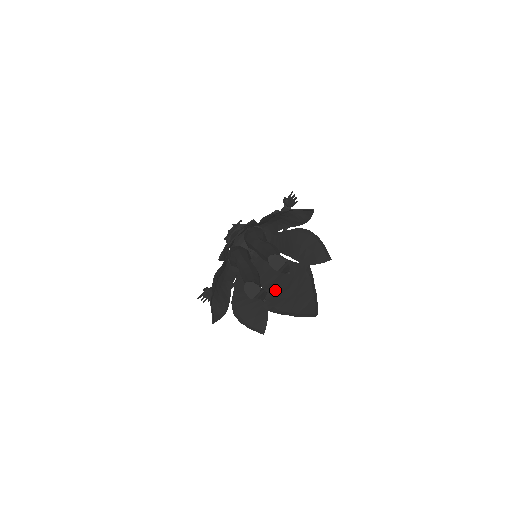
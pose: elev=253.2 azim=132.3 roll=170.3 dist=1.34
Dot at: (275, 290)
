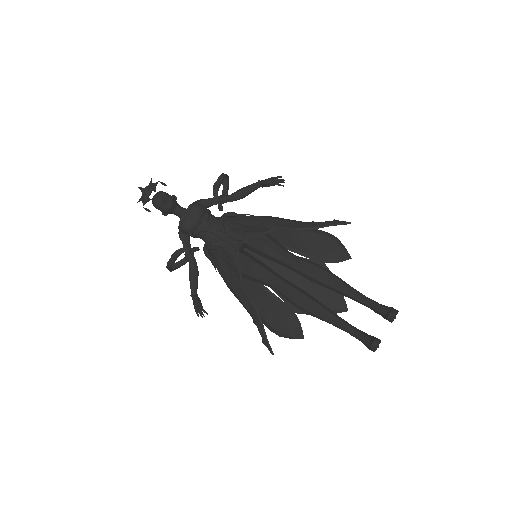
Dot at: occluded
